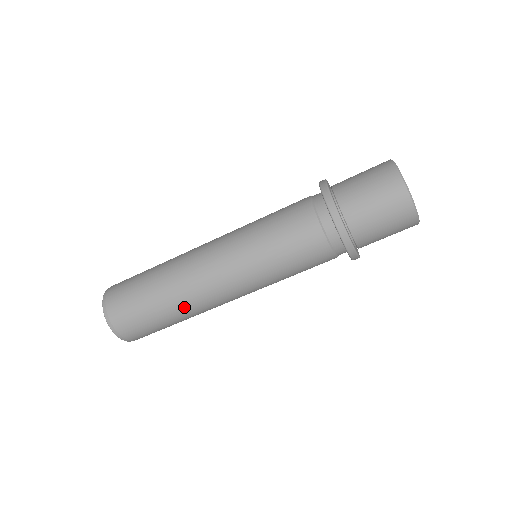
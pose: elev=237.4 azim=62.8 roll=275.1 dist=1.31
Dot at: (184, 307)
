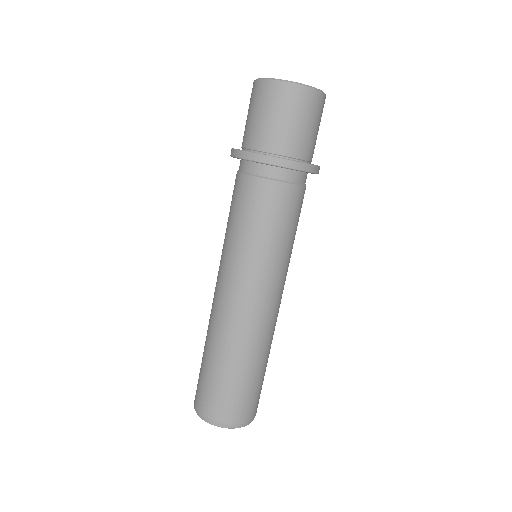
Dot at: (264, 348)
